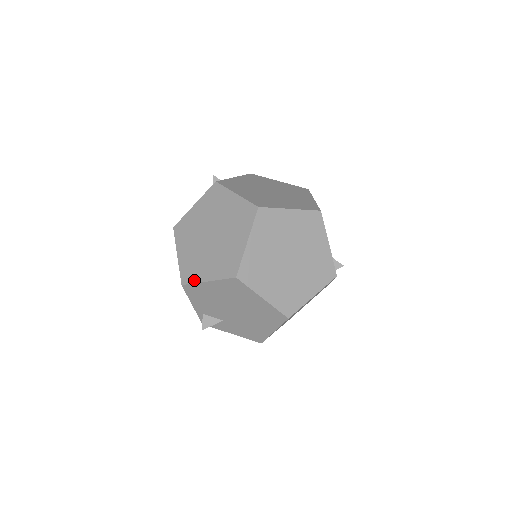
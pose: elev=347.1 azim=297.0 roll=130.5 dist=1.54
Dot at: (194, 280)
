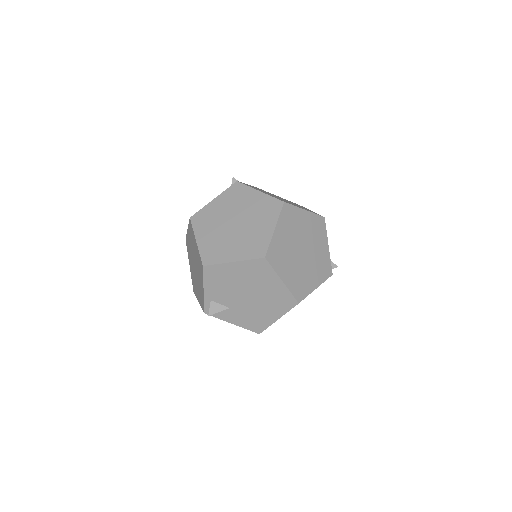
Dot at: (218, 261)
